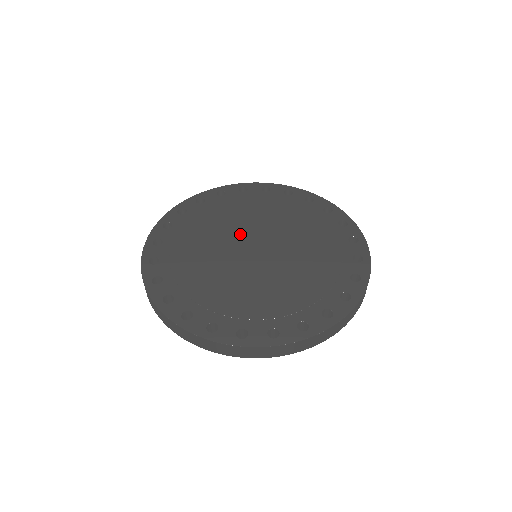
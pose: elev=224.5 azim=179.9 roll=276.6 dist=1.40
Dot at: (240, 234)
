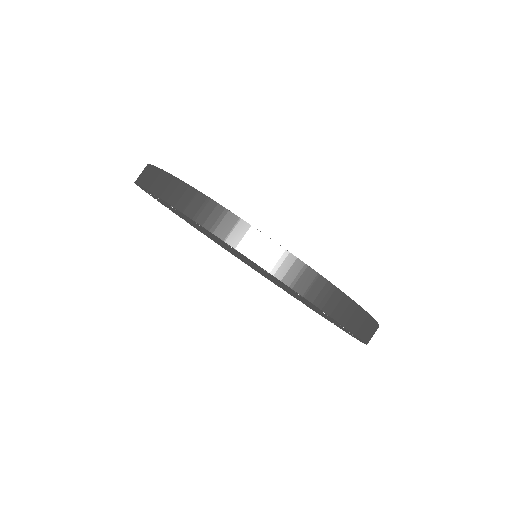
Dot at: occluded
